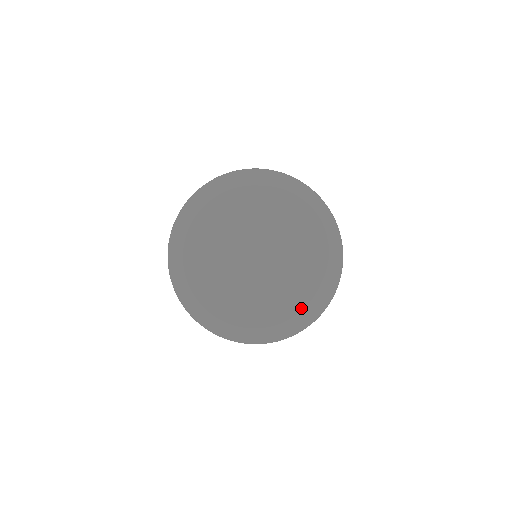
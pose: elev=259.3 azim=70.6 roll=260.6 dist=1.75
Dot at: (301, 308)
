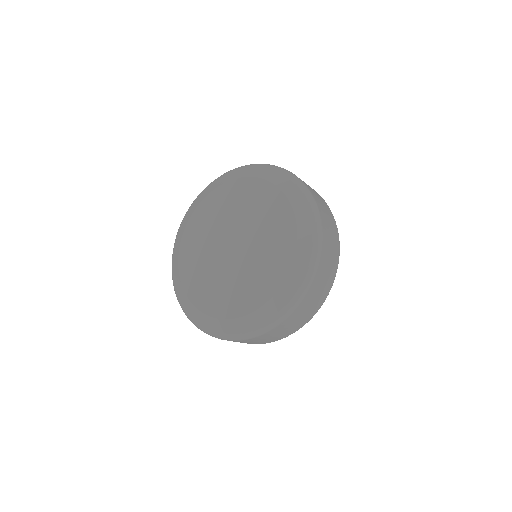
Dot at: (288, 268)
